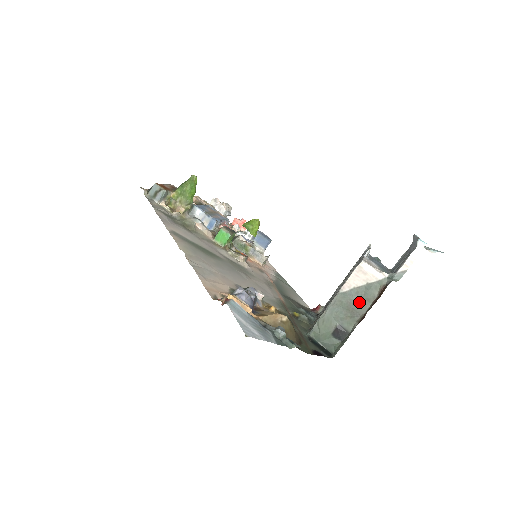
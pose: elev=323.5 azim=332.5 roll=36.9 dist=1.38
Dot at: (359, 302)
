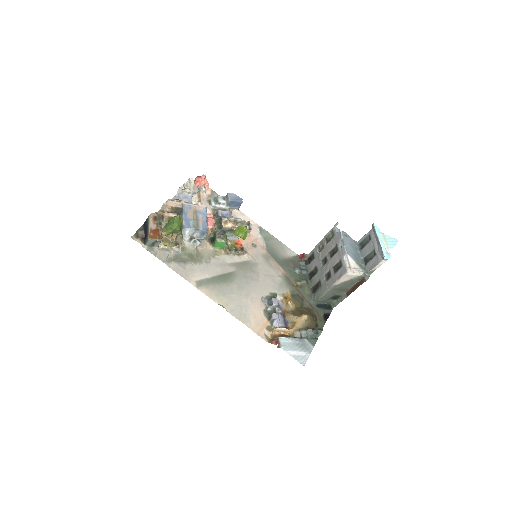
Dot at: (346, 286)
